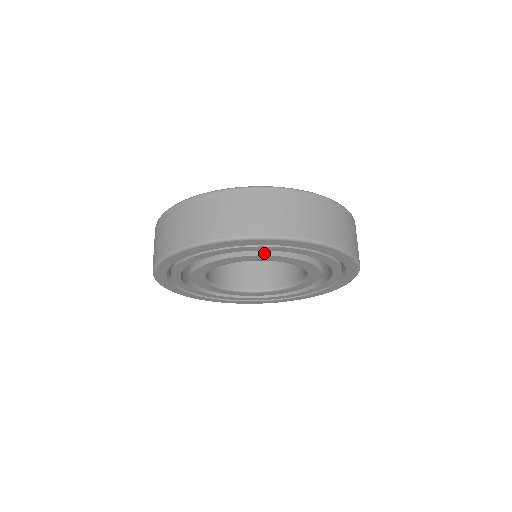
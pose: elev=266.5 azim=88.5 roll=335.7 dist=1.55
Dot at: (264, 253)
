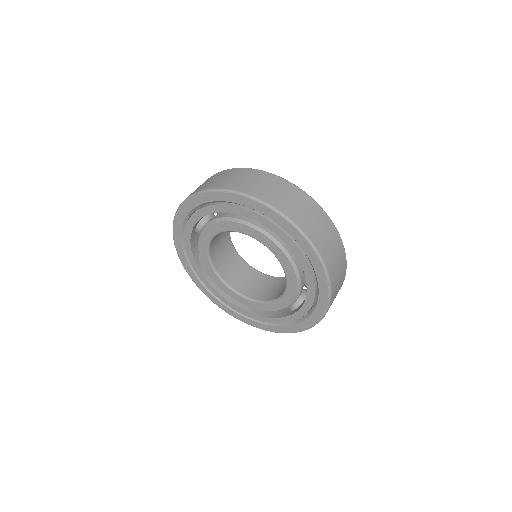
Dot at: (259, 229)
